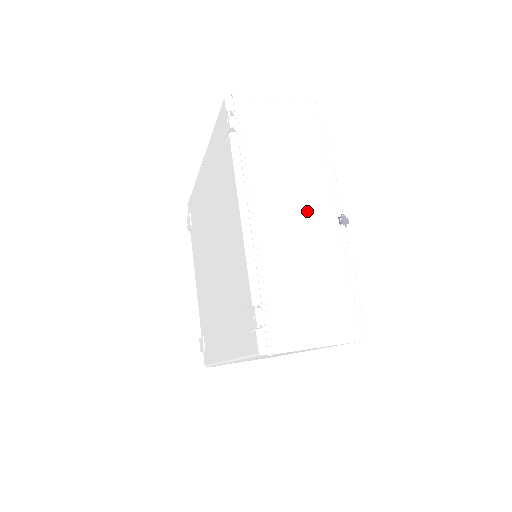
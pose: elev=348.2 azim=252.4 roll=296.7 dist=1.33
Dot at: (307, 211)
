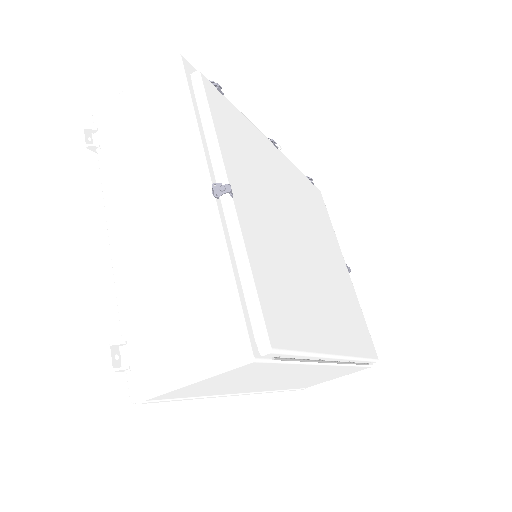
Dot at: (173, 200)
